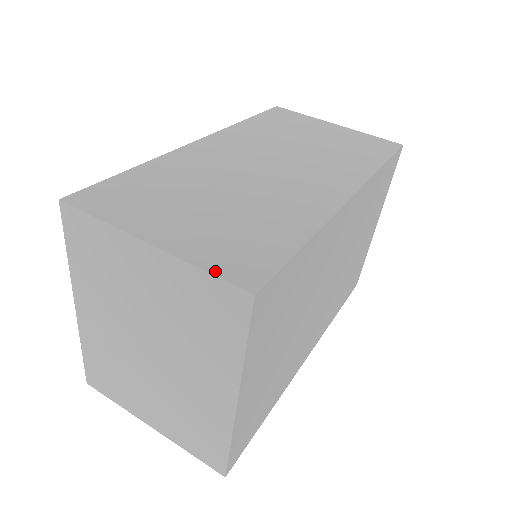
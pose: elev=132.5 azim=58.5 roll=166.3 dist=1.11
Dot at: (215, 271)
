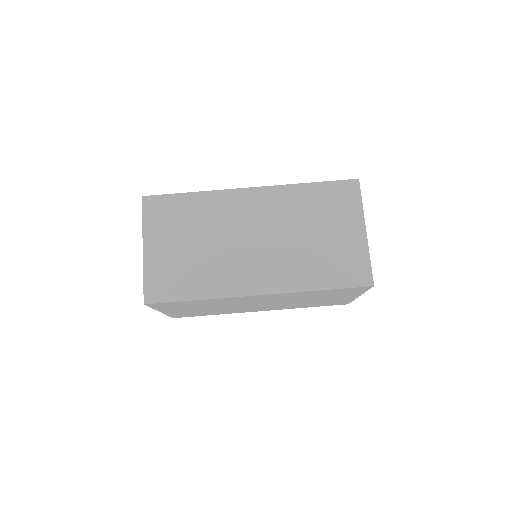
Dot at: (146, 283)
